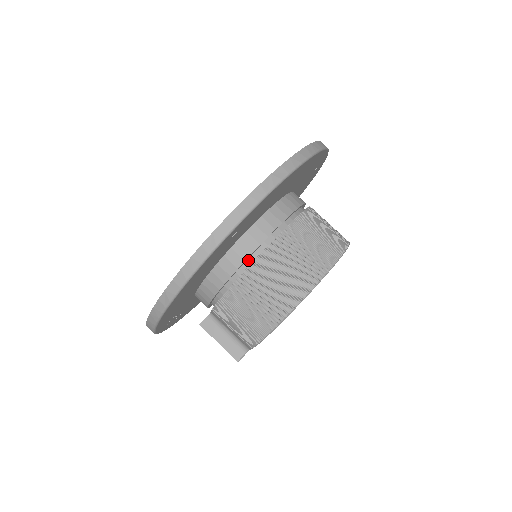
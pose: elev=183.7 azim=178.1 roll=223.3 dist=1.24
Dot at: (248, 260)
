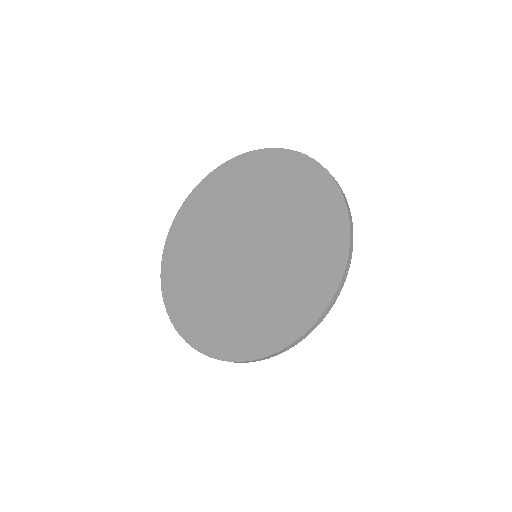
Dot at: occluded
